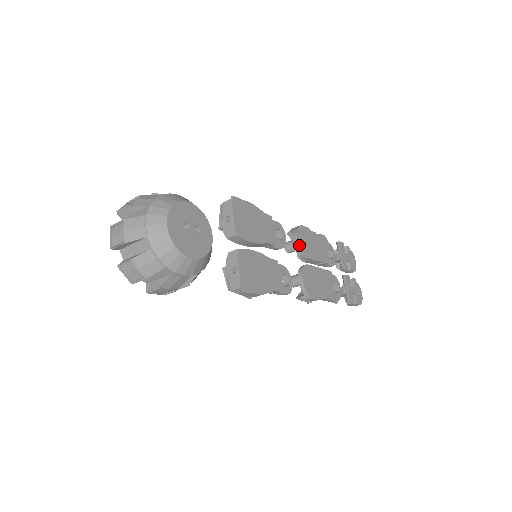
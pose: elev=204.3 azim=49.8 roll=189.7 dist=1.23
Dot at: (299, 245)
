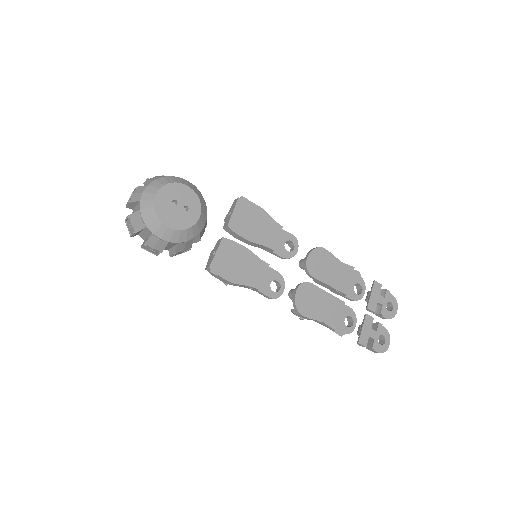
Dot at: (308, 262)
